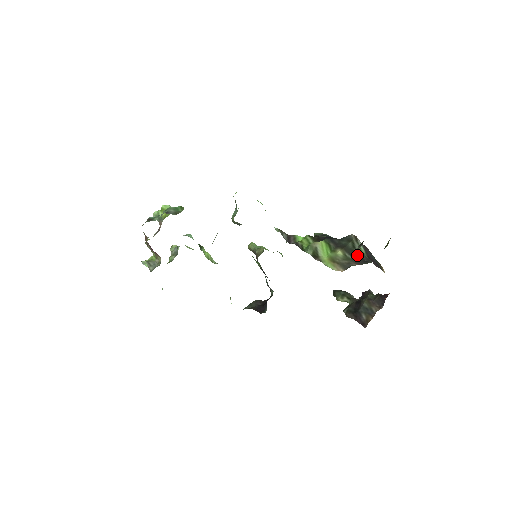
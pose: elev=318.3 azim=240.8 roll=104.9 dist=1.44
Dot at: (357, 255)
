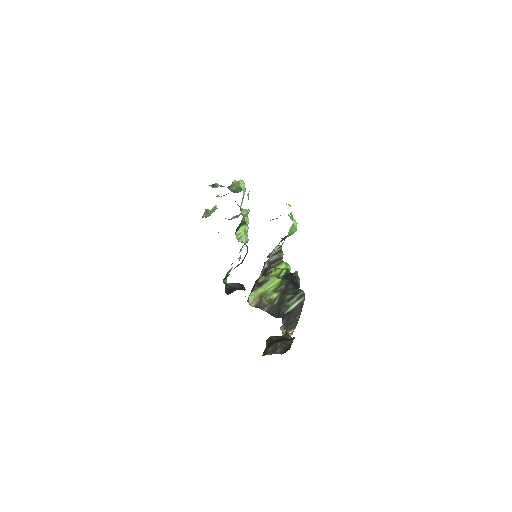
Dot at: (281, 306)
